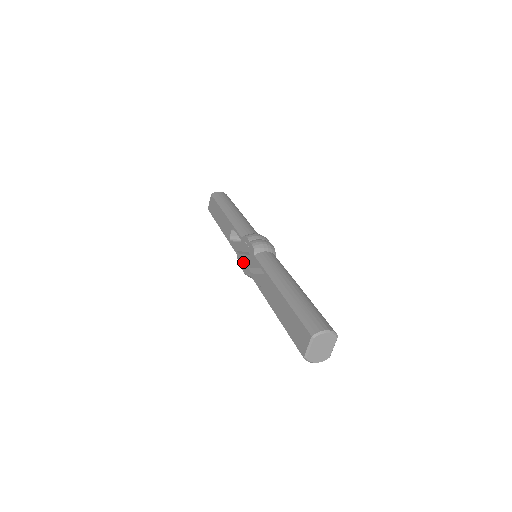
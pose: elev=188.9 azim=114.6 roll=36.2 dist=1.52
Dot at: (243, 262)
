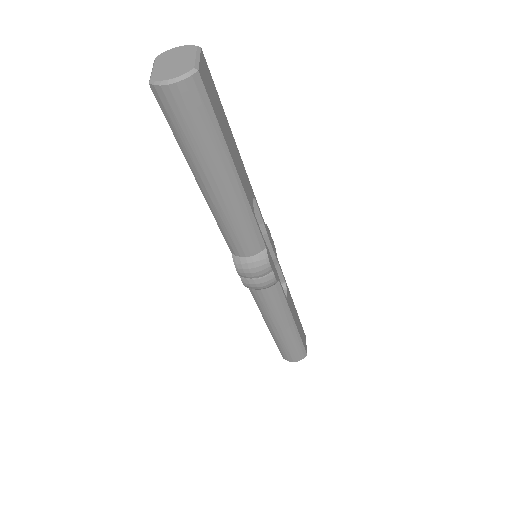
Dot at: occluded
